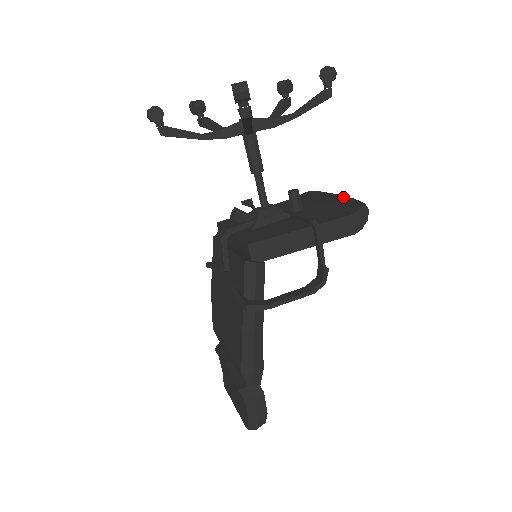
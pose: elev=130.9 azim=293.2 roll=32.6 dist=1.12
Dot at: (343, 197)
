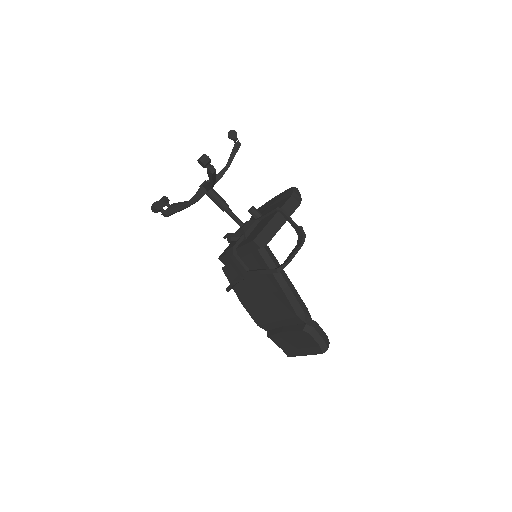
Dot at: (278, 195)
